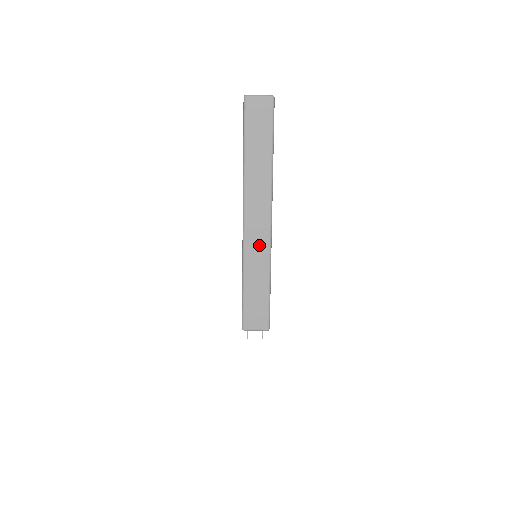
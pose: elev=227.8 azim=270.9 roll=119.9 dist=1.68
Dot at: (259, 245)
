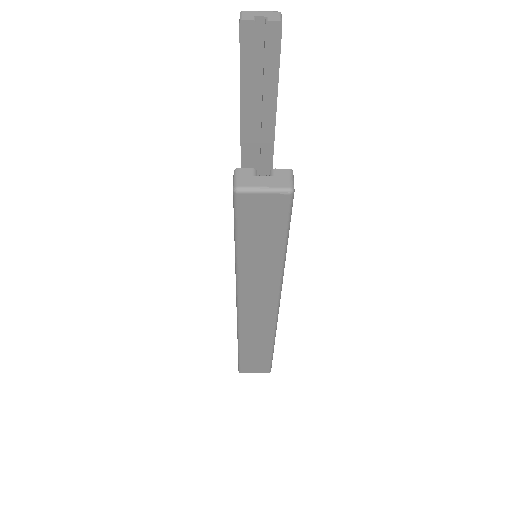
Dot at: (260, 328)
